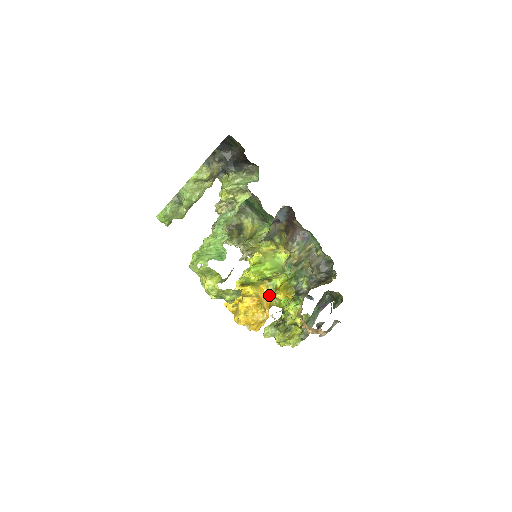
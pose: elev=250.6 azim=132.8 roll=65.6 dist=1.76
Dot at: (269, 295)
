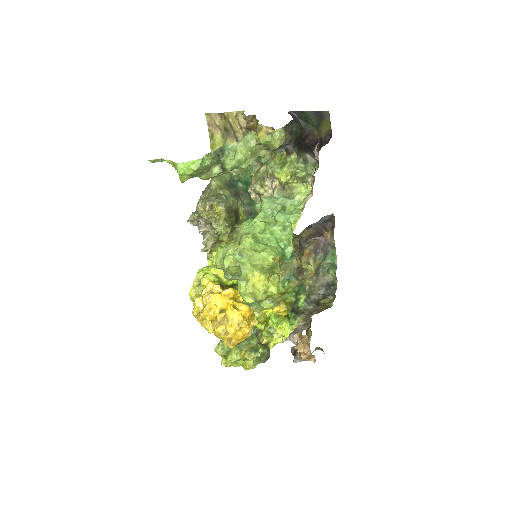
Dot at: occluded
